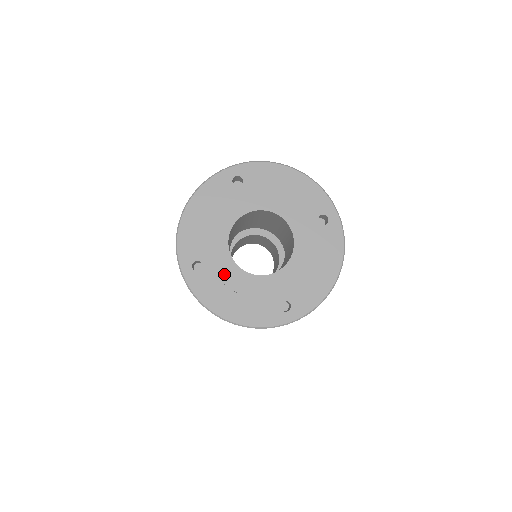
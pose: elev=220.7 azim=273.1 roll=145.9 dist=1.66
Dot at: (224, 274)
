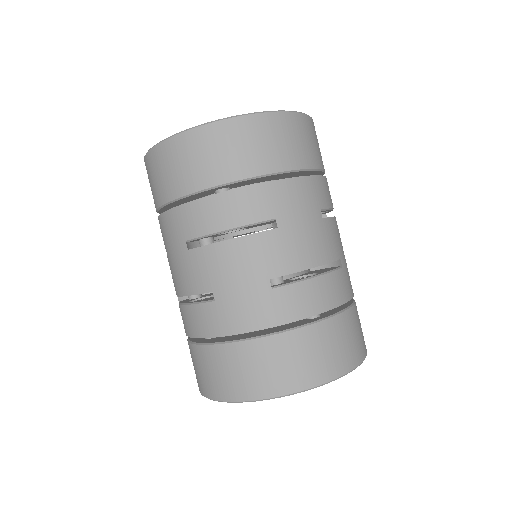
Dot at: occluded
